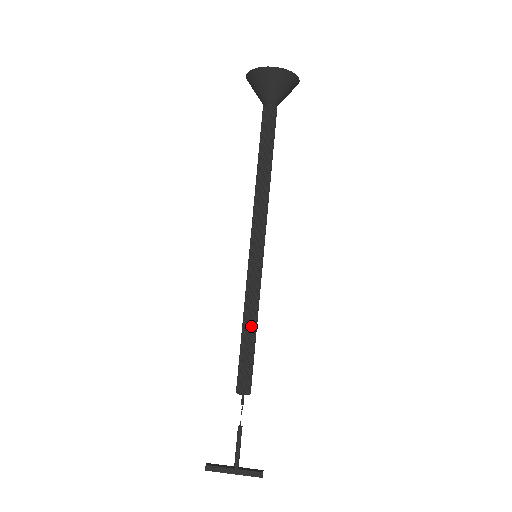
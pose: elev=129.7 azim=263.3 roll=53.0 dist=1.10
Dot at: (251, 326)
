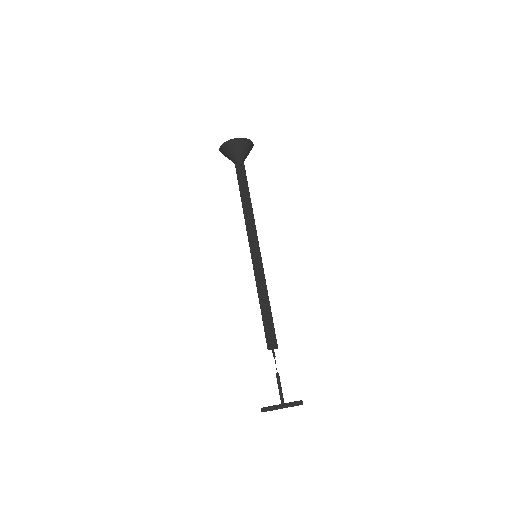
Dot at: (266, 301)
